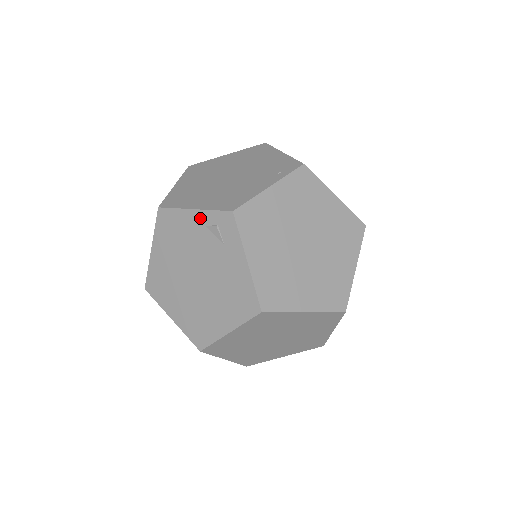
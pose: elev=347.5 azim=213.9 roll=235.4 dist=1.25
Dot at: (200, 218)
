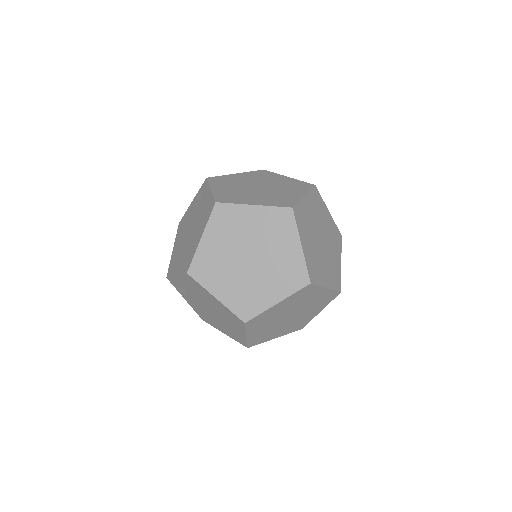
Dot at: (194, 201)
